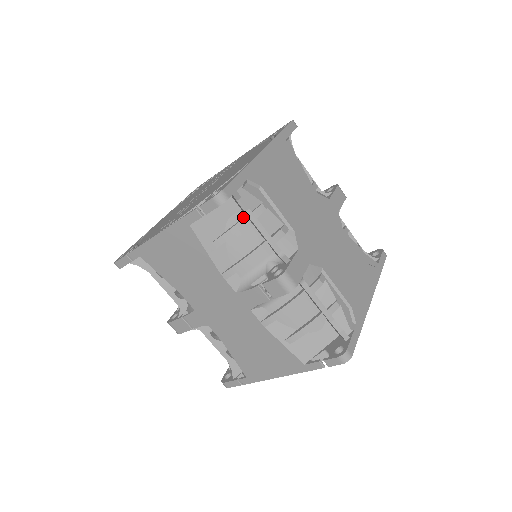
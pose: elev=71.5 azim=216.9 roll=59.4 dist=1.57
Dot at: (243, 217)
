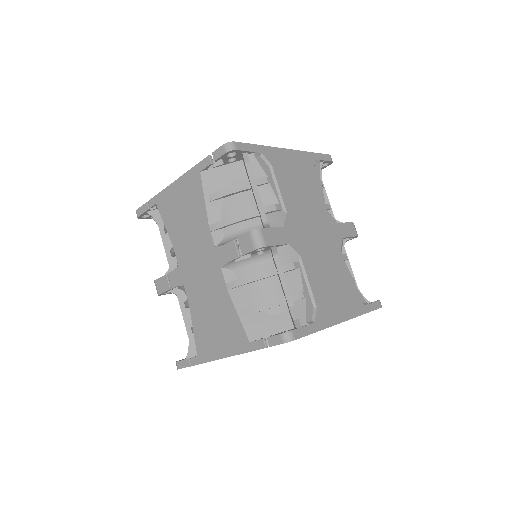
Dot at: (247, 183)
